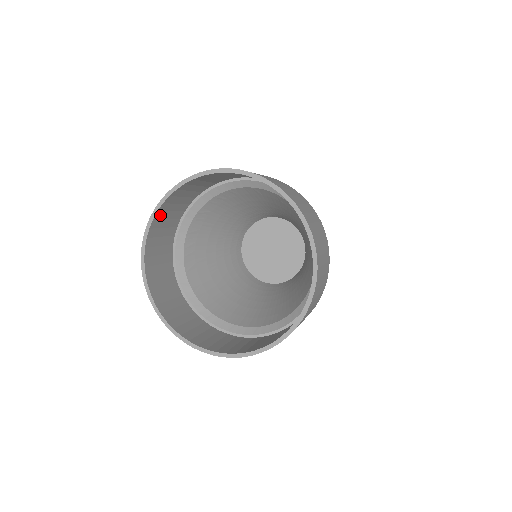
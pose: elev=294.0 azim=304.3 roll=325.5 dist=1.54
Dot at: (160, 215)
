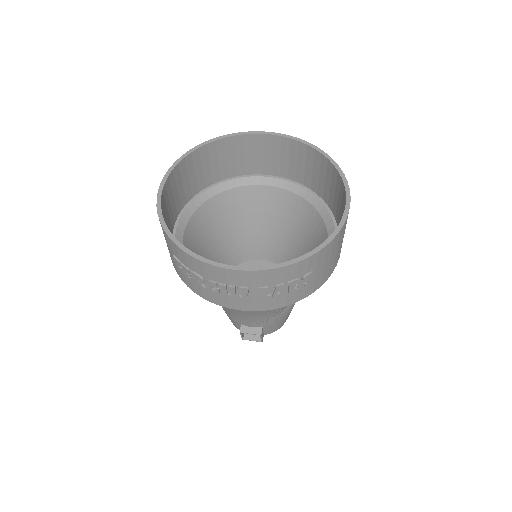
Dot at: (168, 187)
